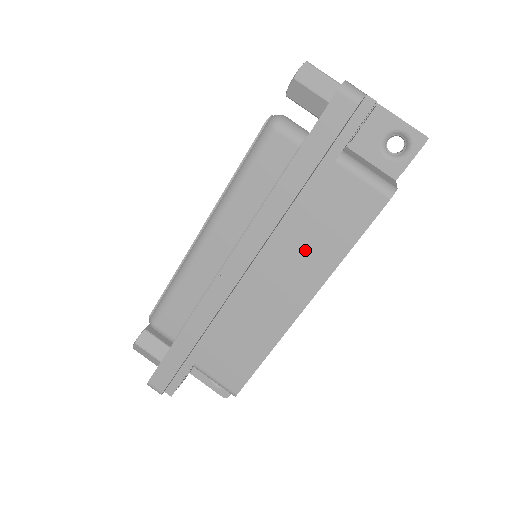
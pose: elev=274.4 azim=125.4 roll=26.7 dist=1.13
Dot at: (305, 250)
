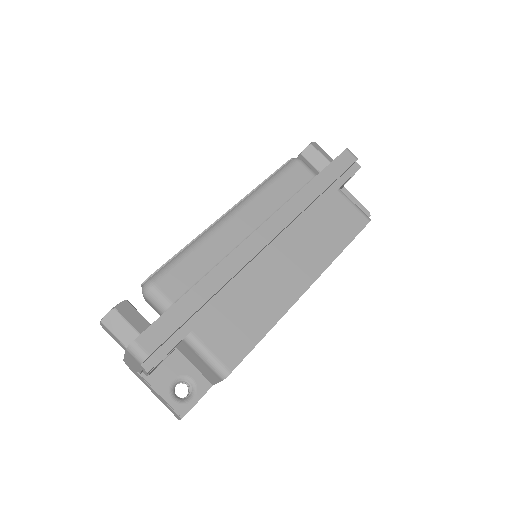
Dot at: (313, 241)
